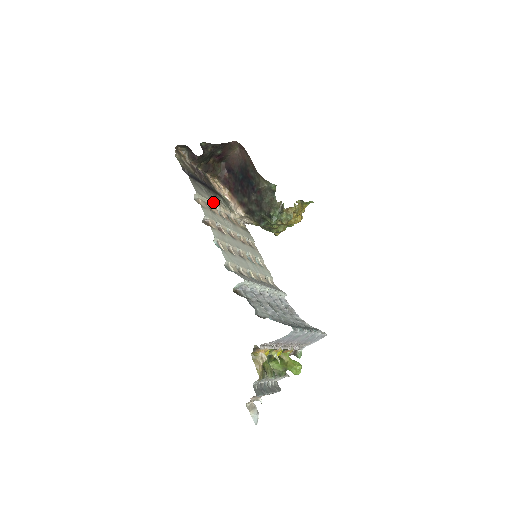
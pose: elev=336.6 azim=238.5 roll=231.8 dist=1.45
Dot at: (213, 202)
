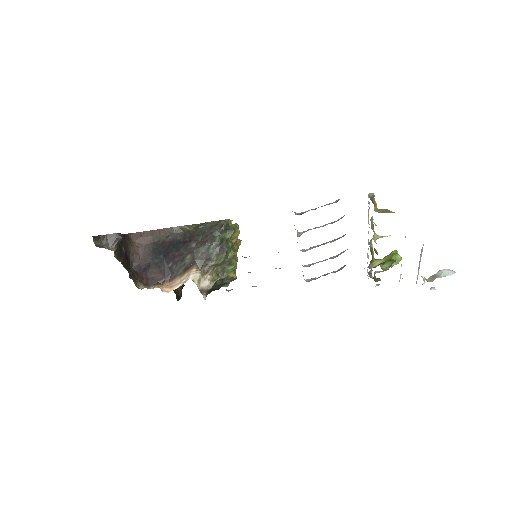
Dot at: occluded
